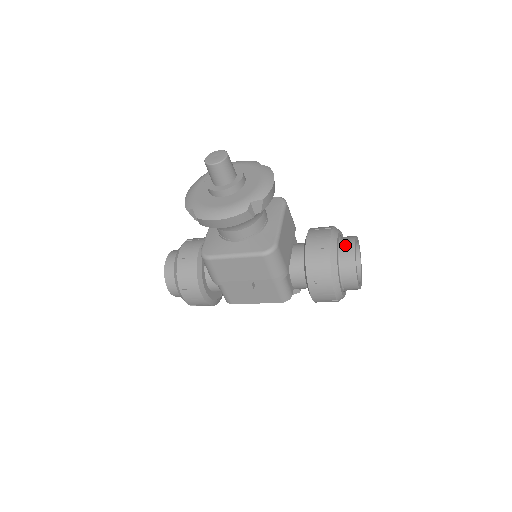
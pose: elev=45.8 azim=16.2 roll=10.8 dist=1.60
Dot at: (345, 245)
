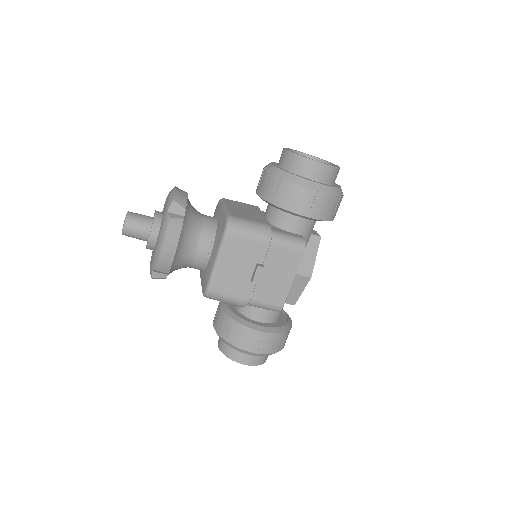
Dot at: (281, 159)
